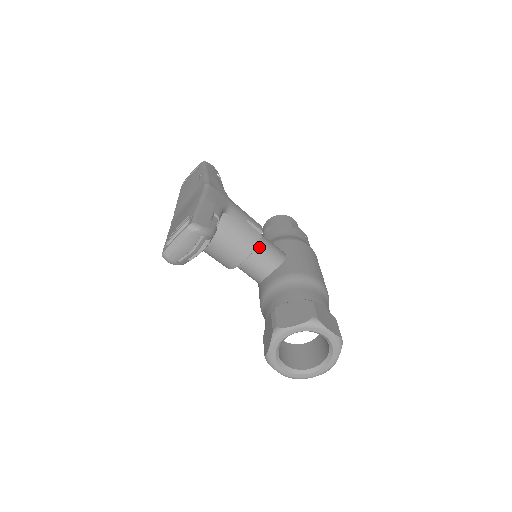
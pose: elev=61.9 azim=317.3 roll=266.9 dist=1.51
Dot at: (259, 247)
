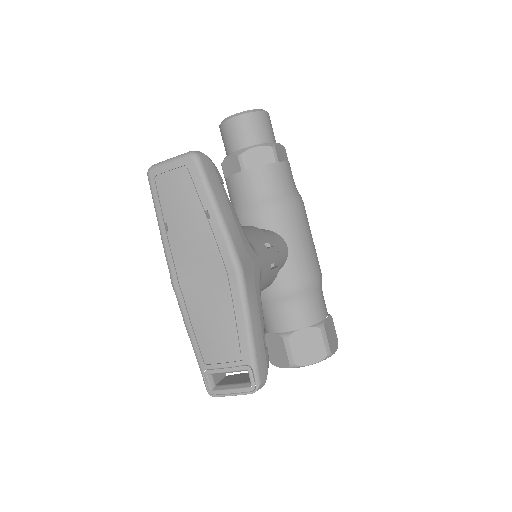
Dot at: occluded
